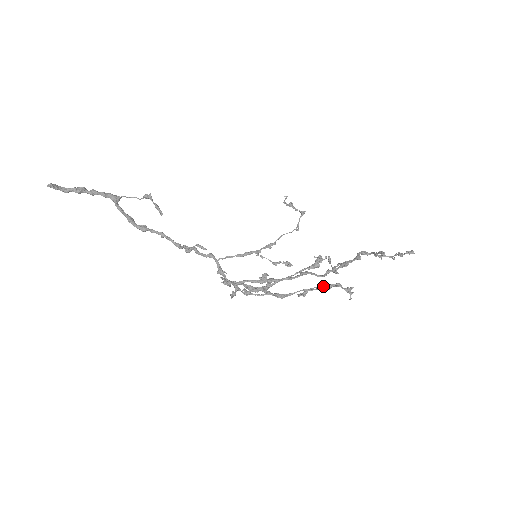
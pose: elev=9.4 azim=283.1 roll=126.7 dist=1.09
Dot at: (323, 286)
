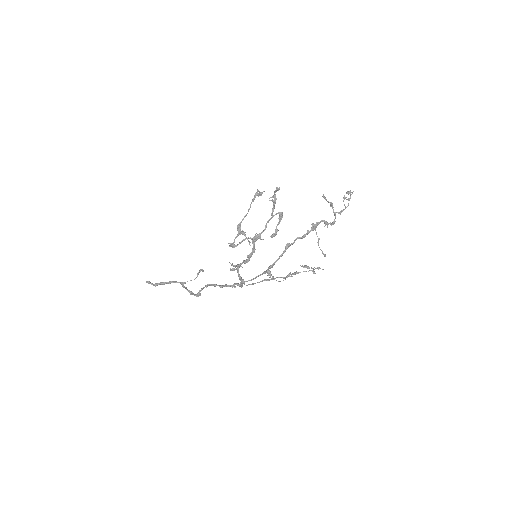
Dot at: (272, 210)
